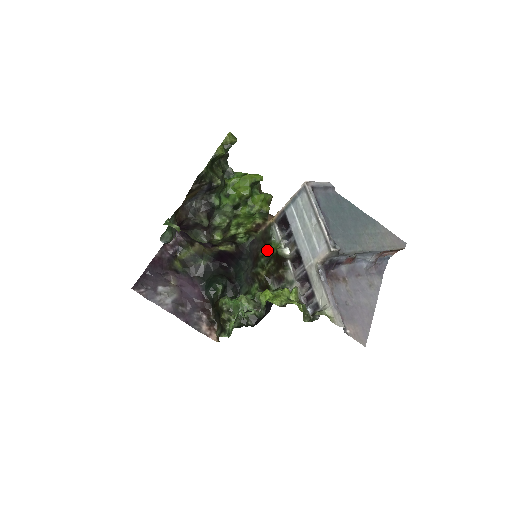
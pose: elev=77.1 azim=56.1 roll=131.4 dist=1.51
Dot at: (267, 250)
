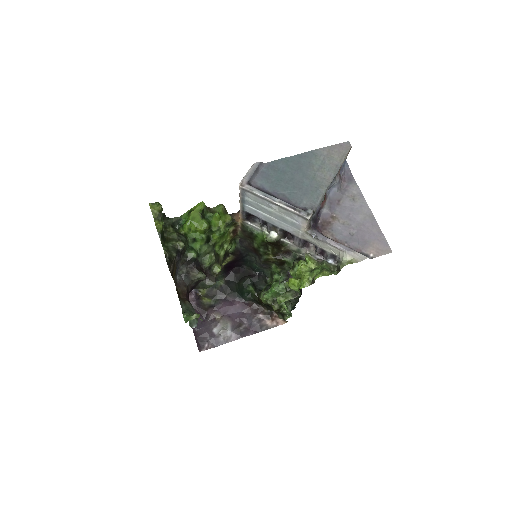
Dot at: (258, 242)
